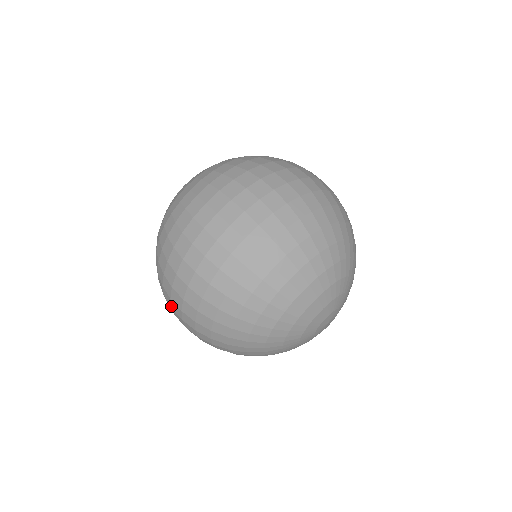
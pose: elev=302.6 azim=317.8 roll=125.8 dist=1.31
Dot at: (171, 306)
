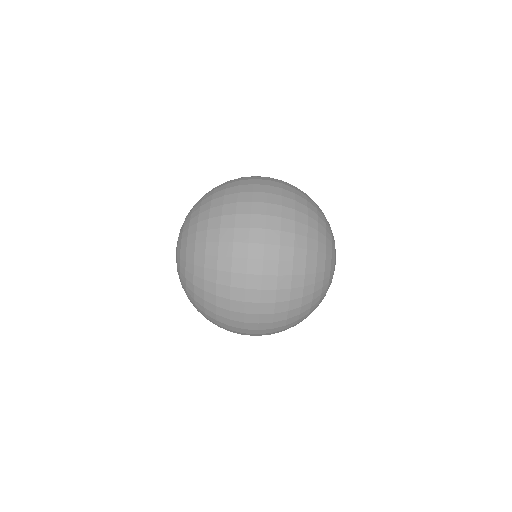
Dot at: (243, 328)
